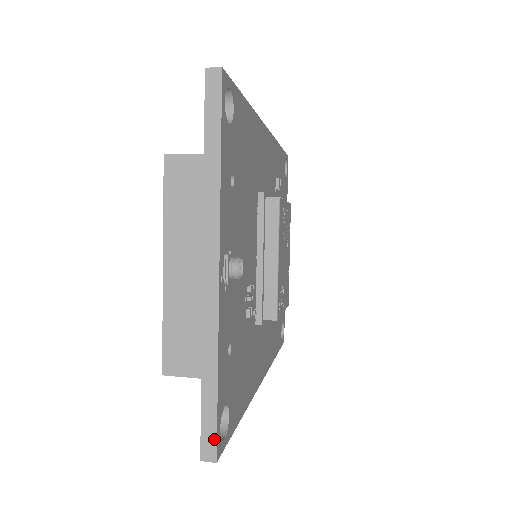
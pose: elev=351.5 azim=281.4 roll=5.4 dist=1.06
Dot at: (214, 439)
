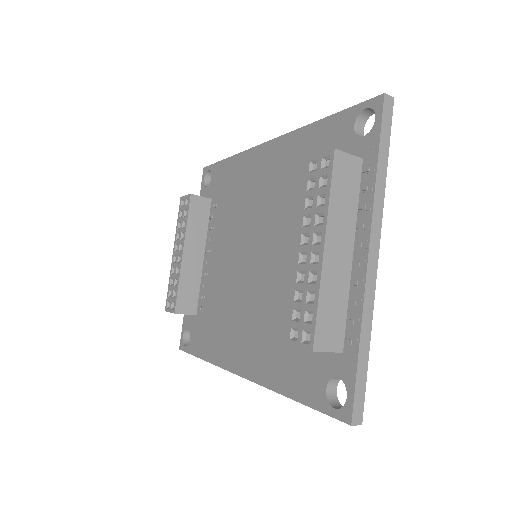
Dot at: (362, 403)
